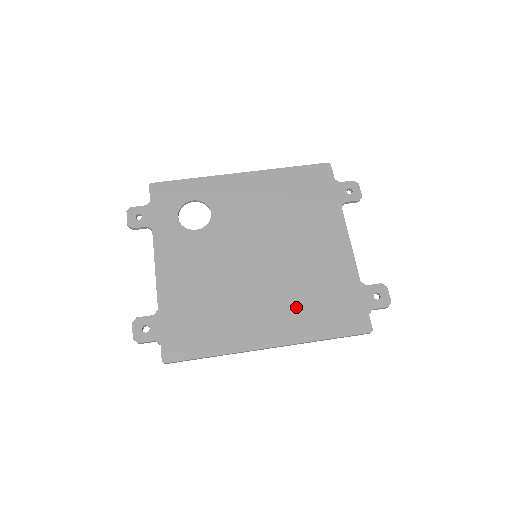
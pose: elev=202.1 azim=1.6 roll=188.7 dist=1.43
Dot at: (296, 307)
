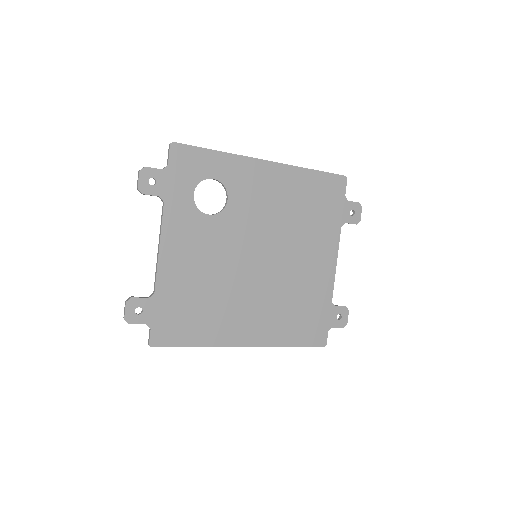
Dot at: (277, 315)
